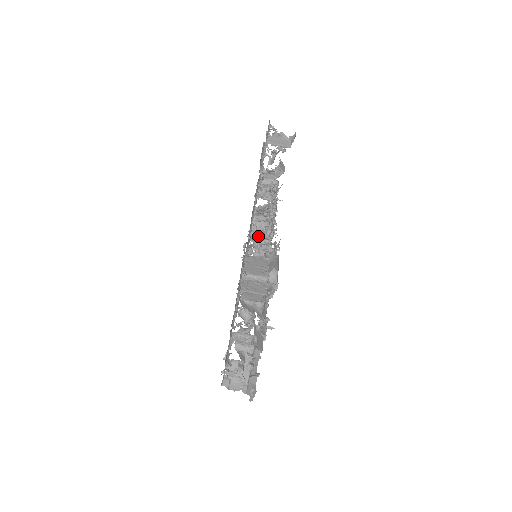
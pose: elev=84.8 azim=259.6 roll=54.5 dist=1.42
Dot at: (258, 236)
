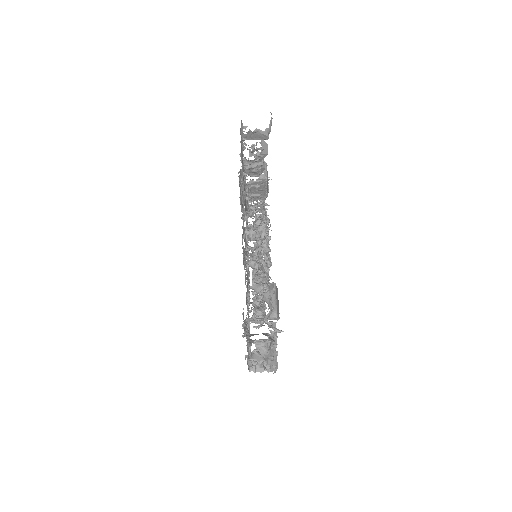
Dot at: (253, 265)
